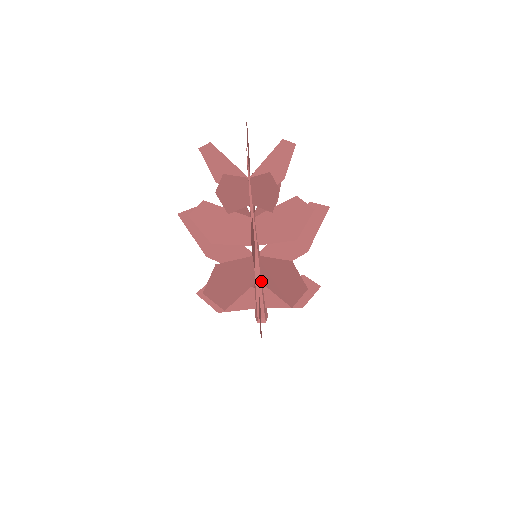
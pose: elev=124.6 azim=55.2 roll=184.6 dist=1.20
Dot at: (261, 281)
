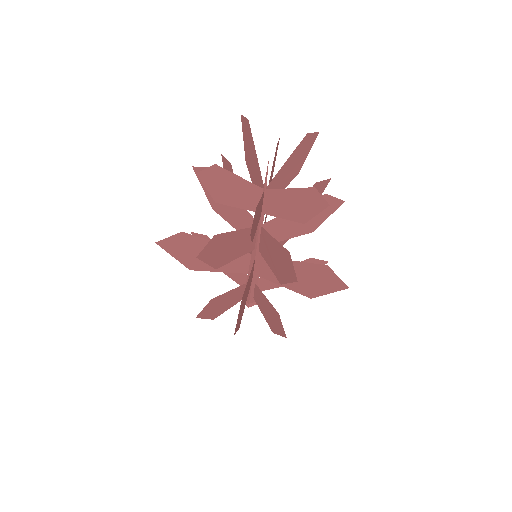
Dot at: (252, 278)
